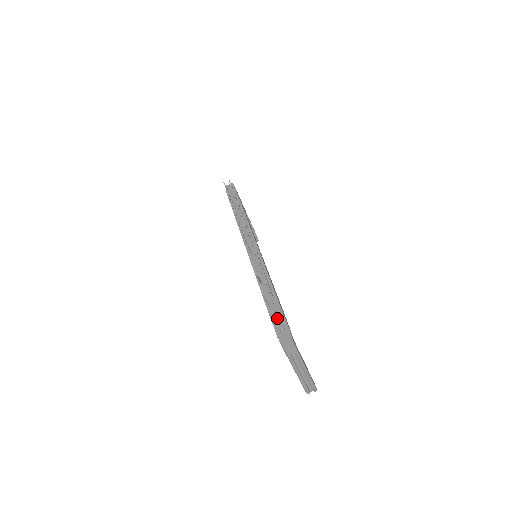
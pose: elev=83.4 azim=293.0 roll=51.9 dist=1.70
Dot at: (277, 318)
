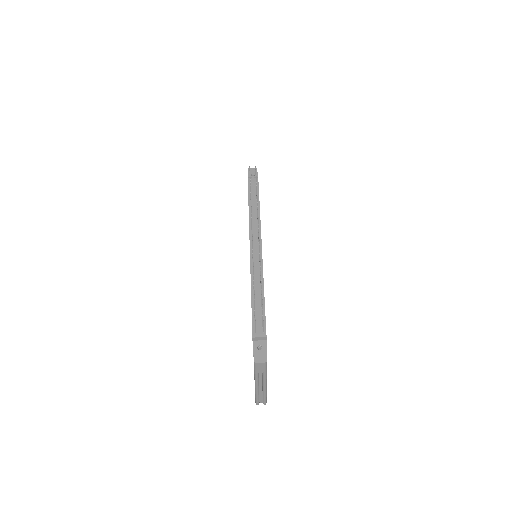
Dot at: (259, 334)
